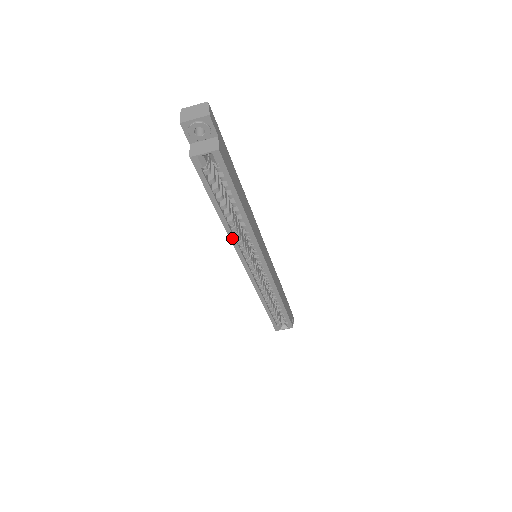
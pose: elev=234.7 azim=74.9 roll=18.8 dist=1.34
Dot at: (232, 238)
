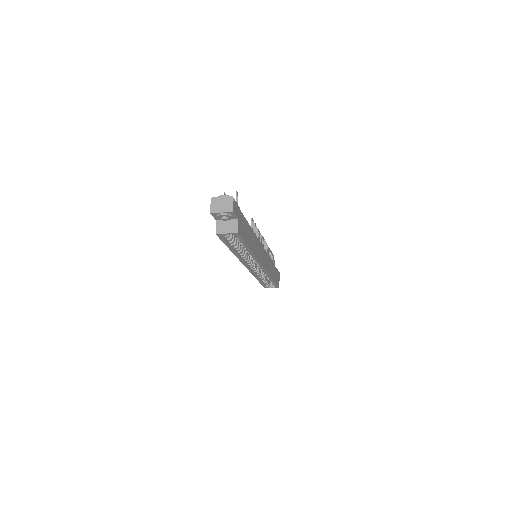
Dot at: (240, 259)
